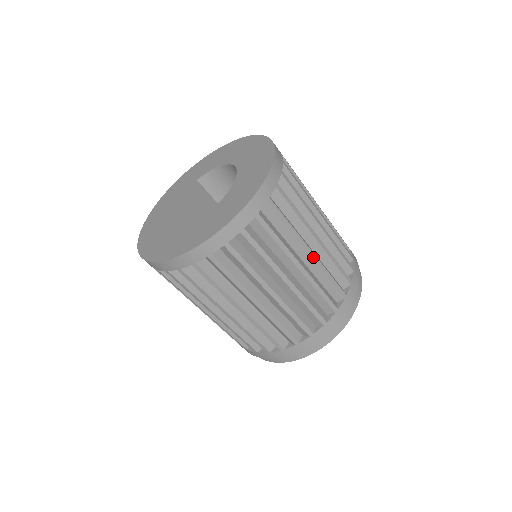
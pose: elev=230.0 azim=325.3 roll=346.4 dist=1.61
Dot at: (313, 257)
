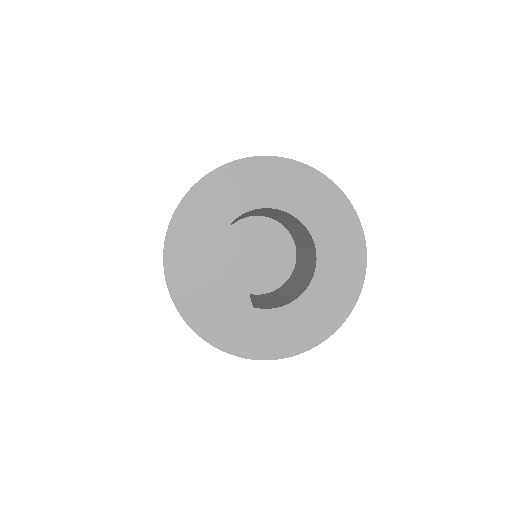
Dot at: occluded
